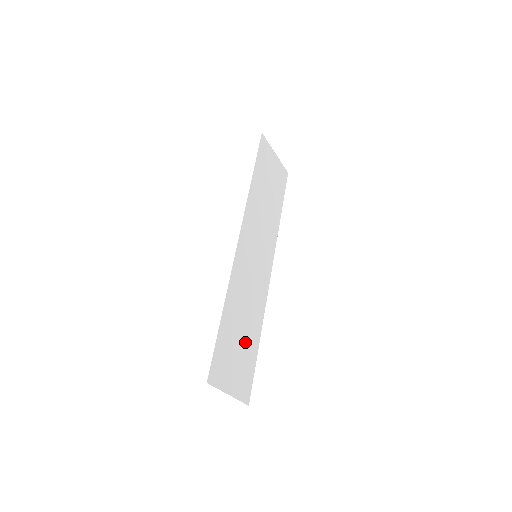
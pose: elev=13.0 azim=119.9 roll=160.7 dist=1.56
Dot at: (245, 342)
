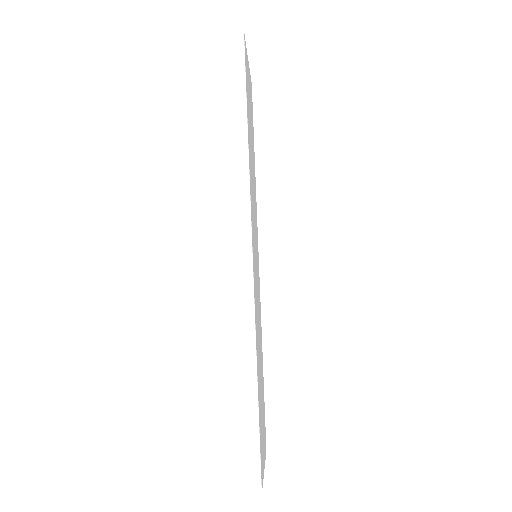
Dot at: occluded
